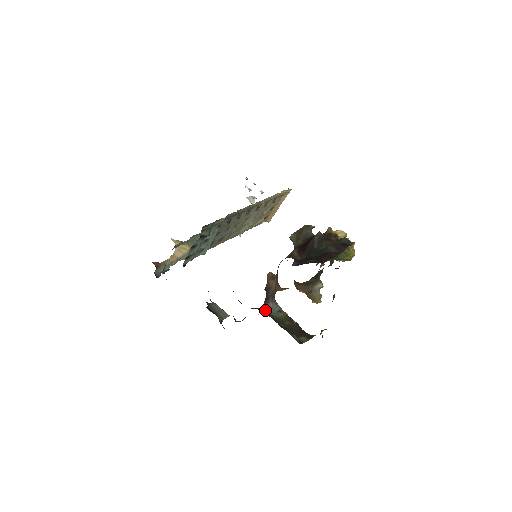
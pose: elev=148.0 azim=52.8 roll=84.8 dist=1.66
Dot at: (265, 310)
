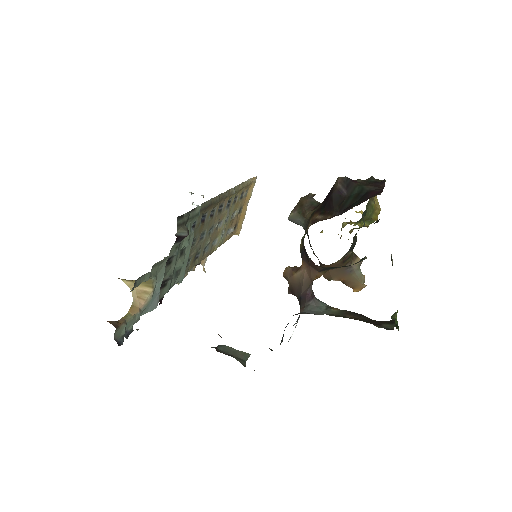
Dot at: (309, 312)
